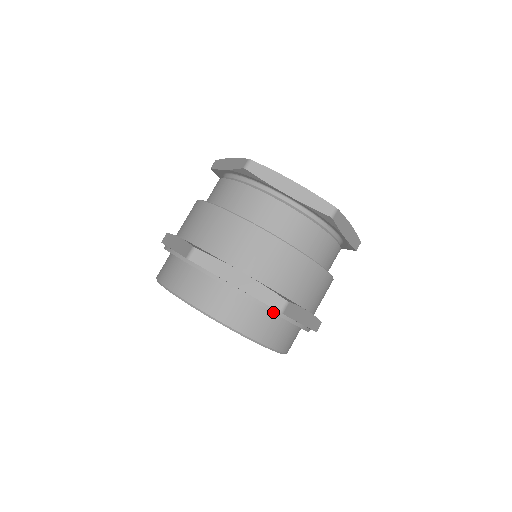
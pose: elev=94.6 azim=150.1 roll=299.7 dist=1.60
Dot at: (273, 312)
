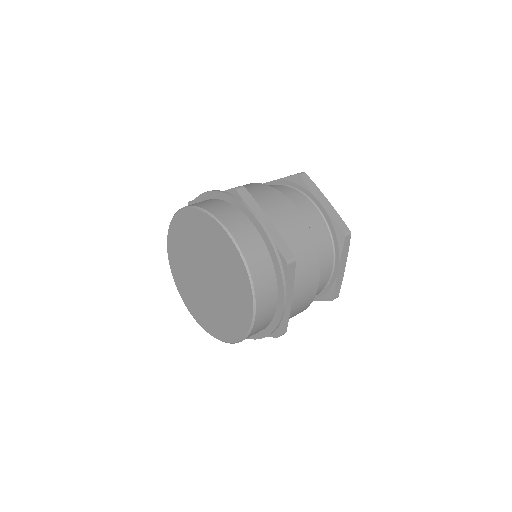
Dot at: (230, 195)
